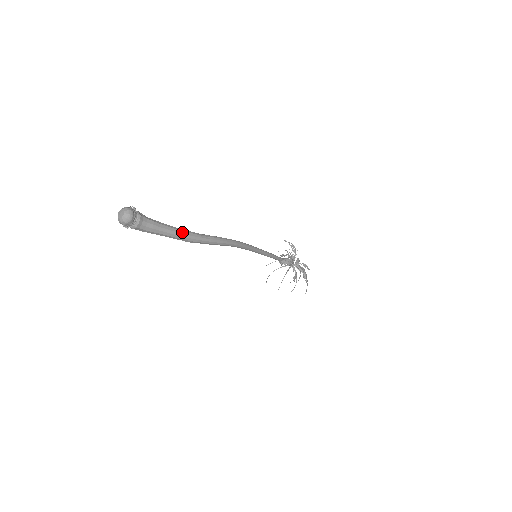
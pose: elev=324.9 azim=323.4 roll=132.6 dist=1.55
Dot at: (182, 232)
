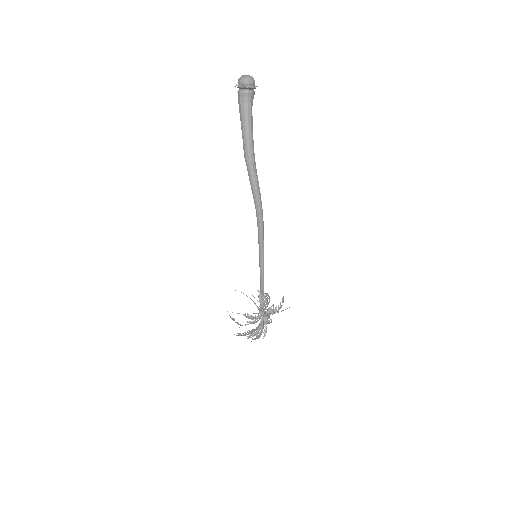
Dot at: (251, 141)
